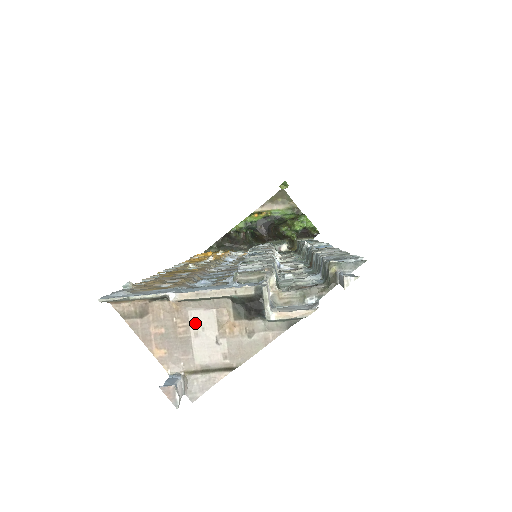
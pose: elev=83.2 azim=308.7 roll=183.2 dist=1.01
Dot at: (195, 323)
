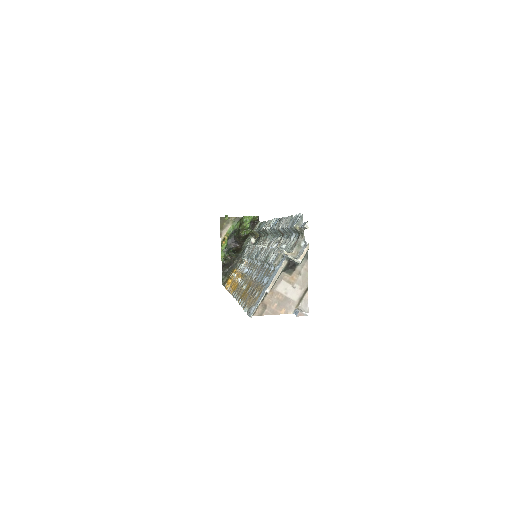
Dot at: (282, 291)
